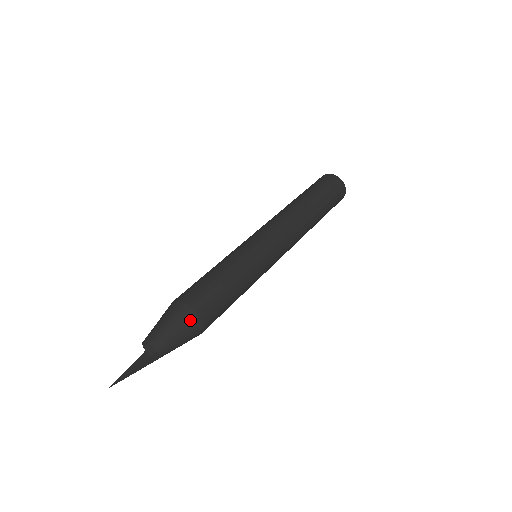
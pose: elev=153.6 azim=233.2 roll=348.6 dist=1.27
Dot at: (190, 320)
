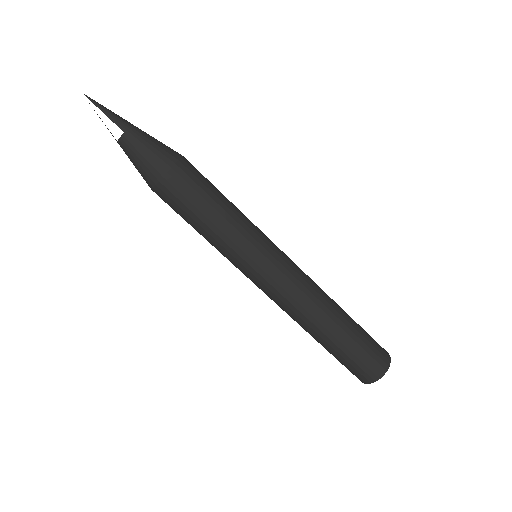
Dot at: (174, 151)
